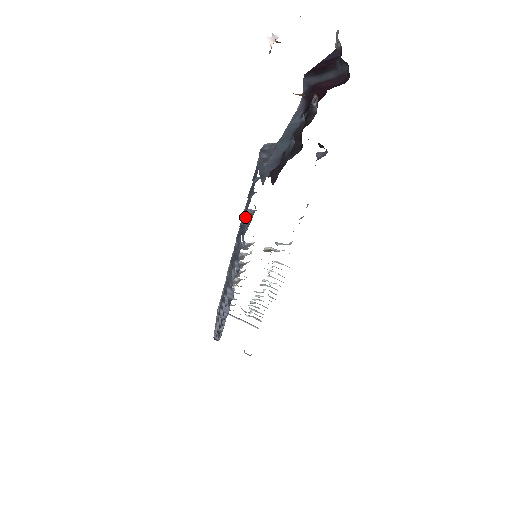
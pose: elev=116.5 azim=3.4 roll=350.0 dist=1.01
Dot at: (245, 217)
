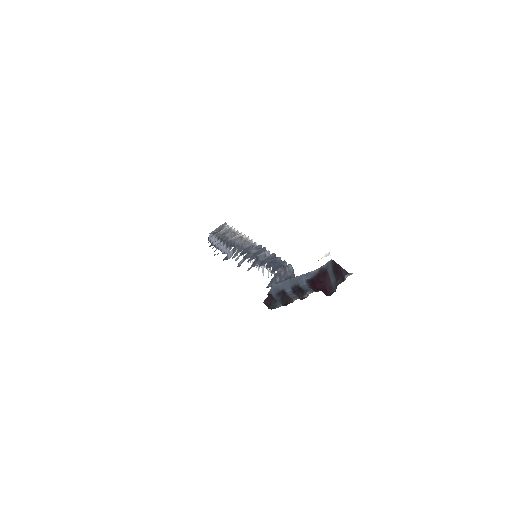
Dot at: (259, 265)
